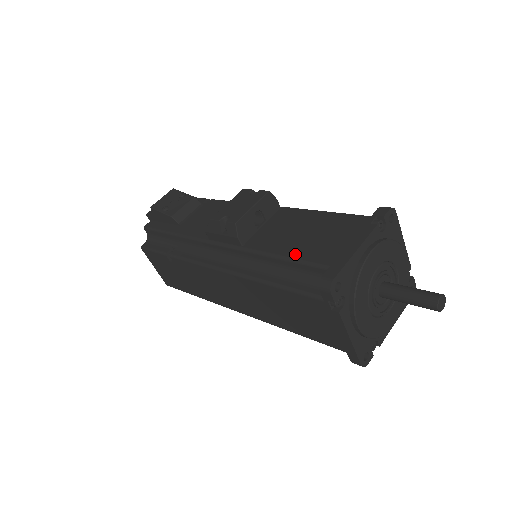
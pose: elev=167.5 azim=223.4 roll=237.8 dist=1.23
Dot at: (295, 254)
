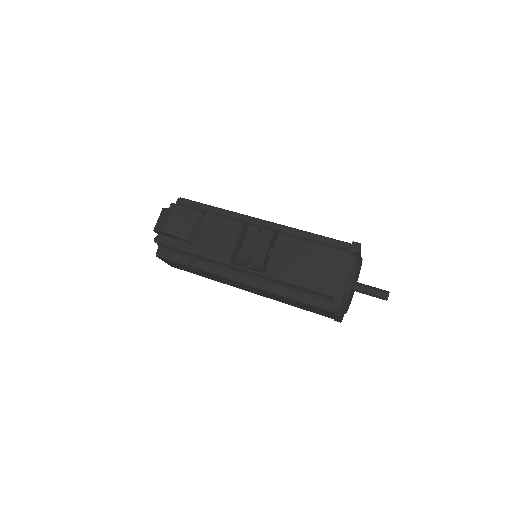
Dot at: (308, 284)
